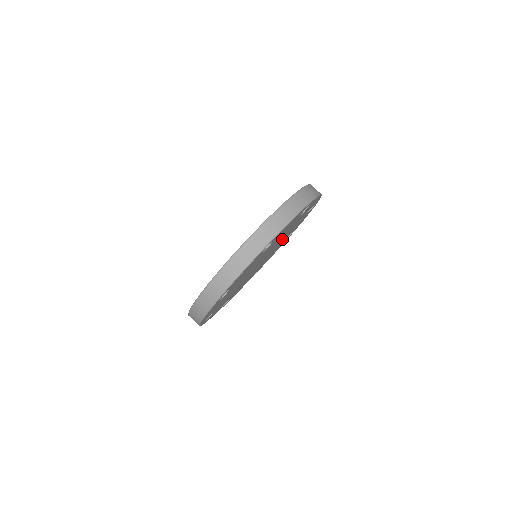
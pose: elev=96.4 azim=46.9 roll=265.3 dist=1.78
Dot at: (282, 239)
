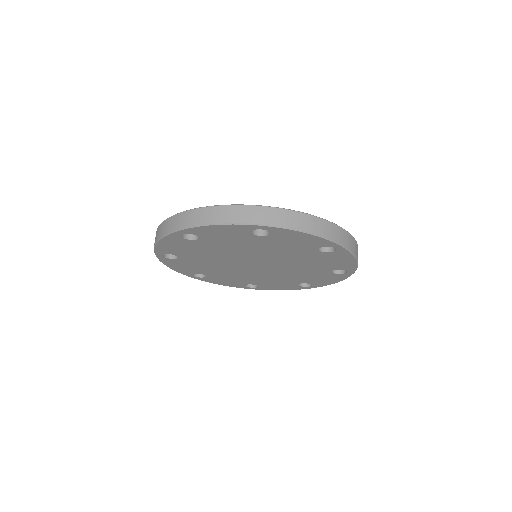
Dot at: (275, 274)
